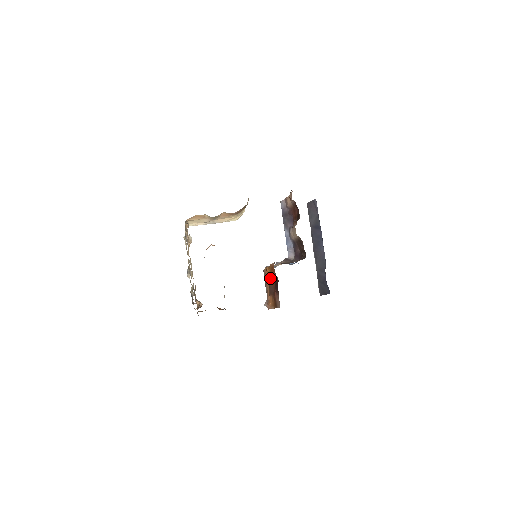
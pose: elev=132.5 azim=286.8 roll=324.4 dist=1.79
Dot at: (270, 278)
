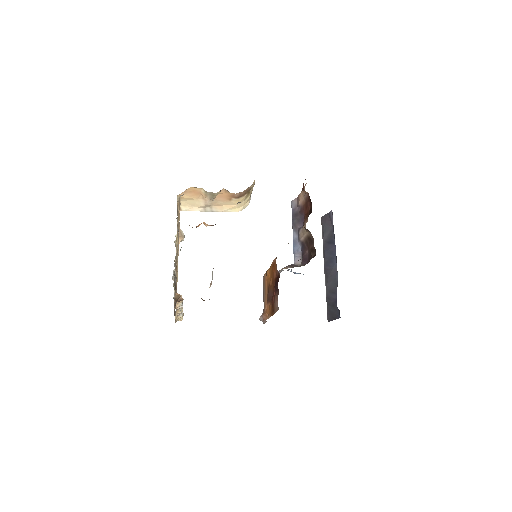
Dot at: (270, 281)
